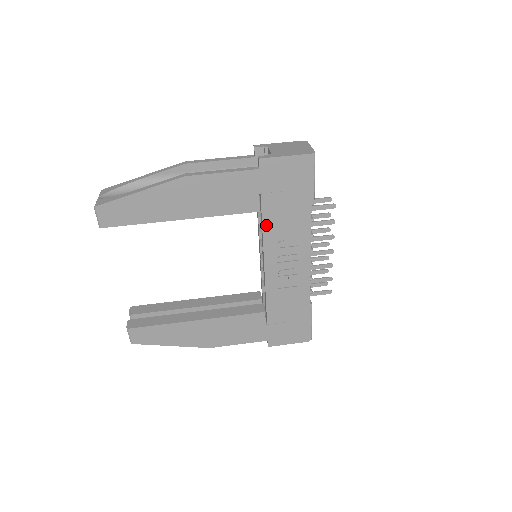
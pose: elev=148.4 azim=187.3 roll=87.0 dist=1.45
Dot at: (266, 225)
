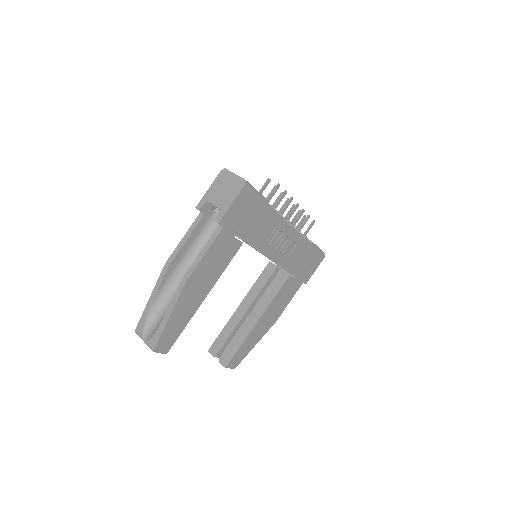
Dot at: (253, 244)
